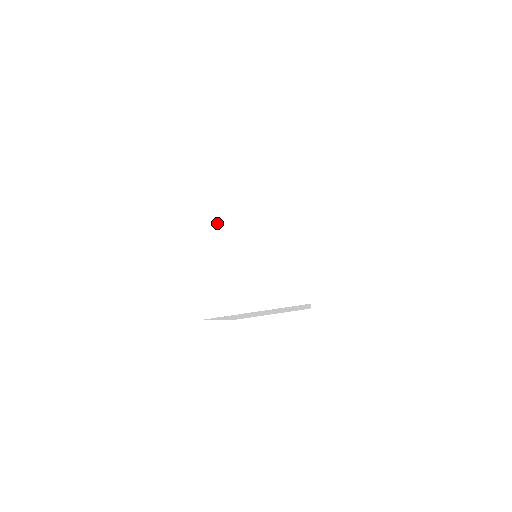
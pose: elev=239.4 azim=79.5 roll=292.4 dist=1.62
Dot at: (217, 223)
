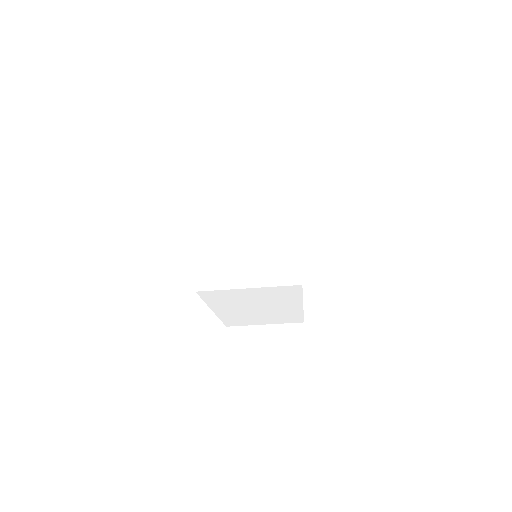
Dot at: (223, 208)
